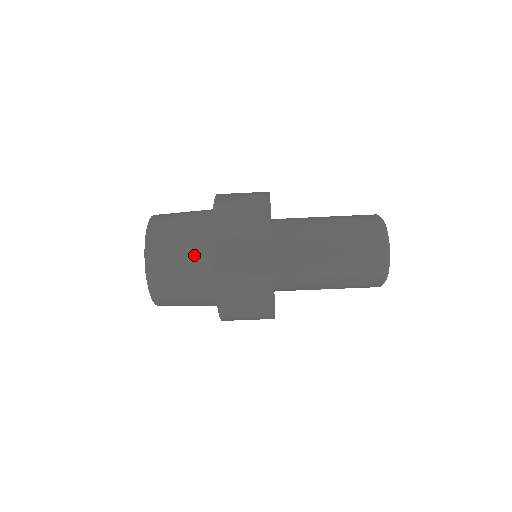
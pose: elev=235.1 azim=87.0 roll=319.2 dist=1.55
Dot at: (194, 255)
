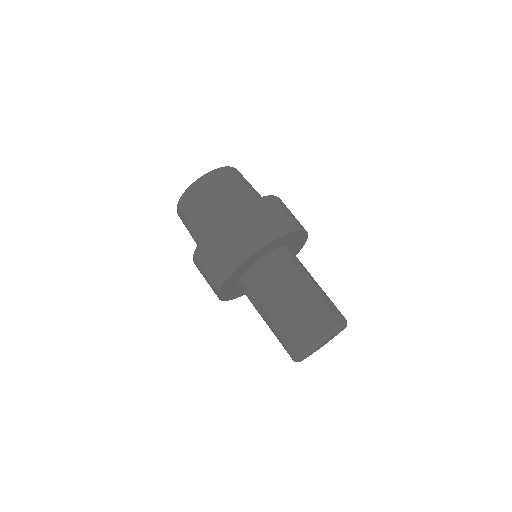
Dot at: occluded
